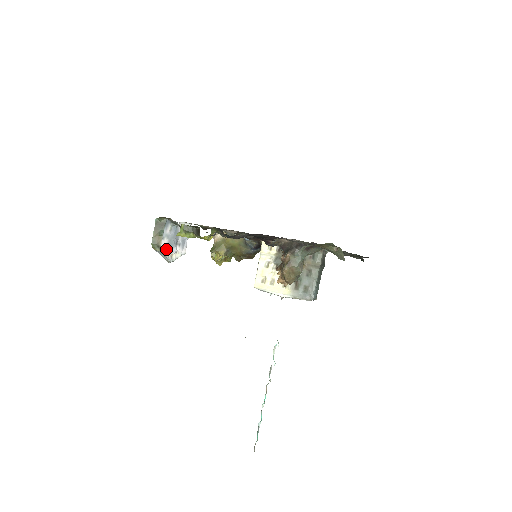
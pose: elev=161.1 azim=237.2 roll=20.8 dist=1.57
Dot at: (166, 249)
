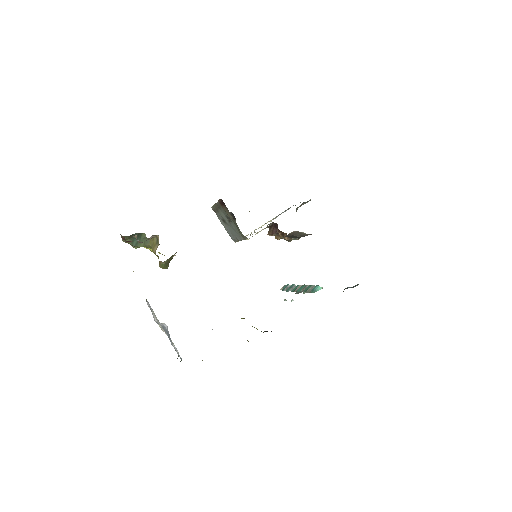
Dot at: occluded
